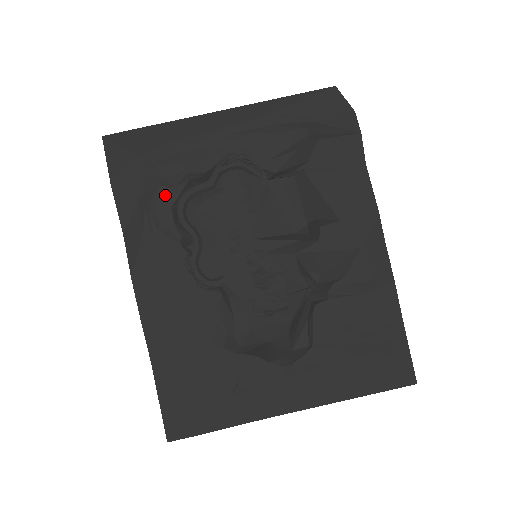
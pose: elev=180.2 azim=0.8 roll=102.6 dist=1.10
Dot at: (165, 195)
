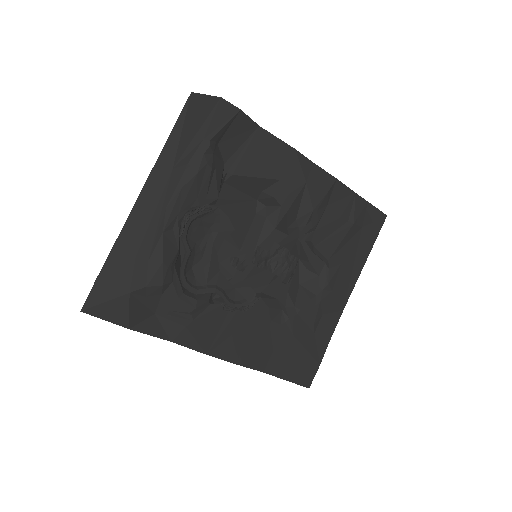
Dot at: (173, 293)
